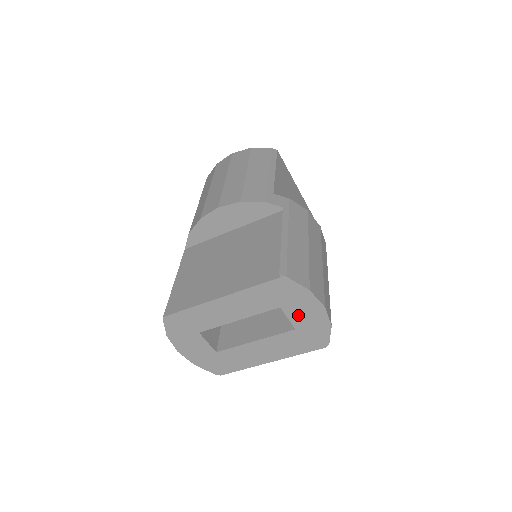
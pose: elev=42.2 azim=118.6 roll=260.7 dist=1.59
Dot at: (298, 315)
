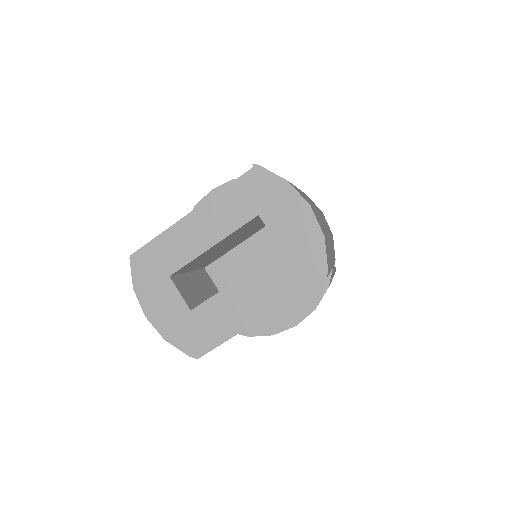
Dot at: (281, 225)
